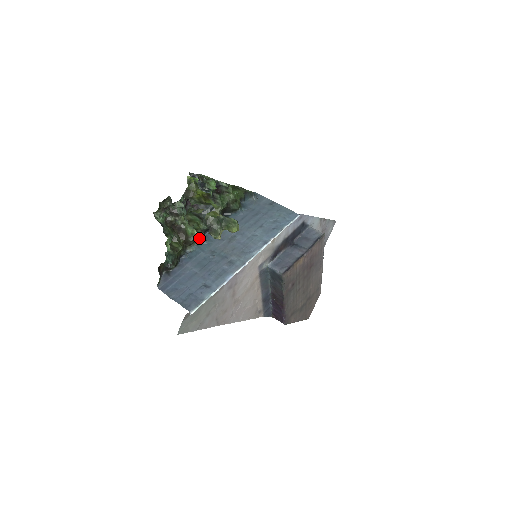
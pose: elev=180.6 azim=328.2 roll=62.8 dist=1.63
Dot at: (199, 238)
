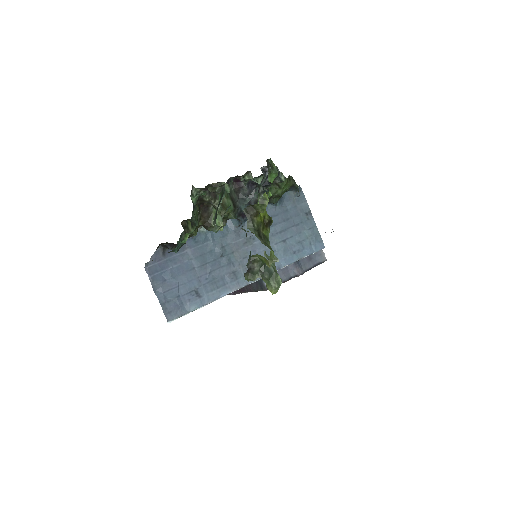
Dot at: occluded
